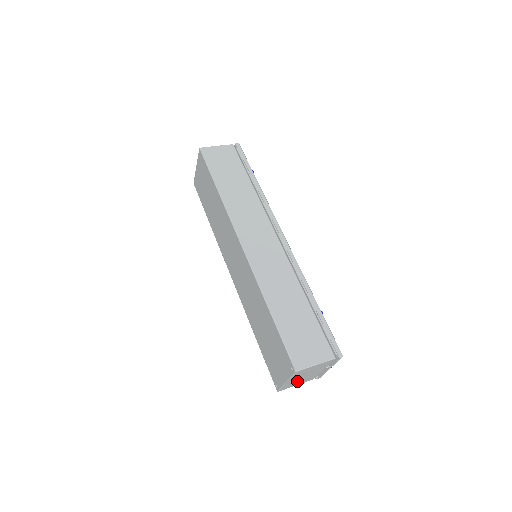
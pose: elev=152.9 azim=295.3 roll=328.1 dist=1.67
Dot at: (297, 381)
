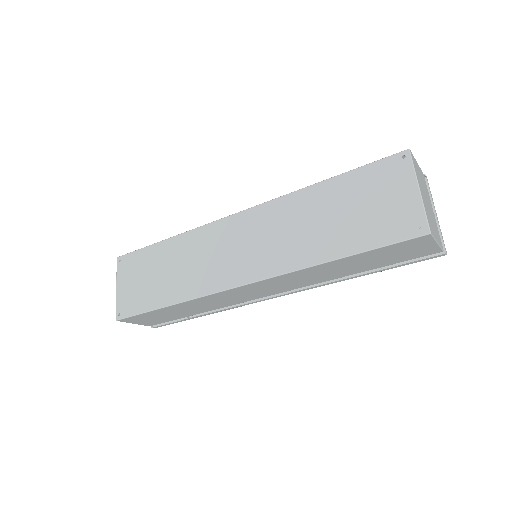
Dot at: (429, 216)
